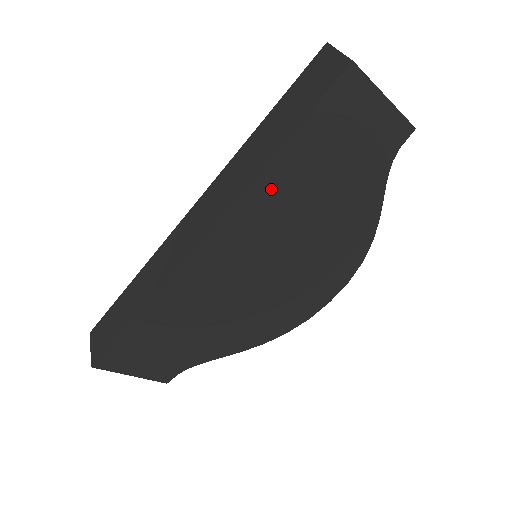
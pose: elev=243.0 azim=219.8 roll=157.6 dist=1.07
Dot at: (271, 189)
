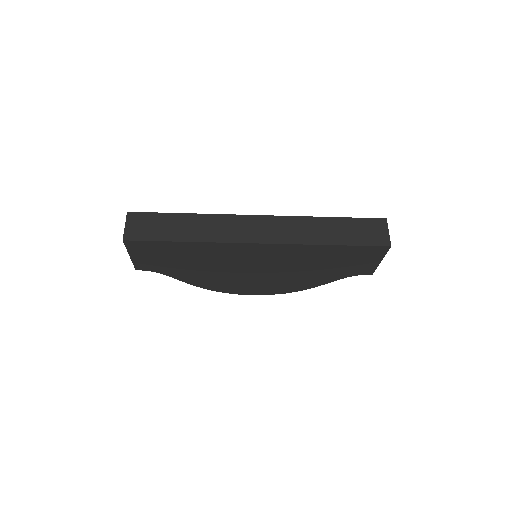
Dot at: (309, 252)
